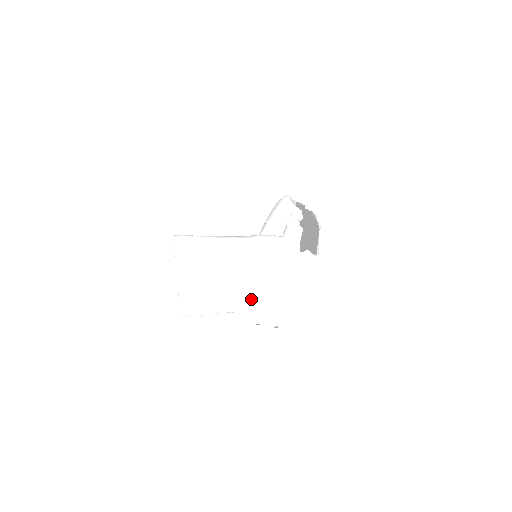
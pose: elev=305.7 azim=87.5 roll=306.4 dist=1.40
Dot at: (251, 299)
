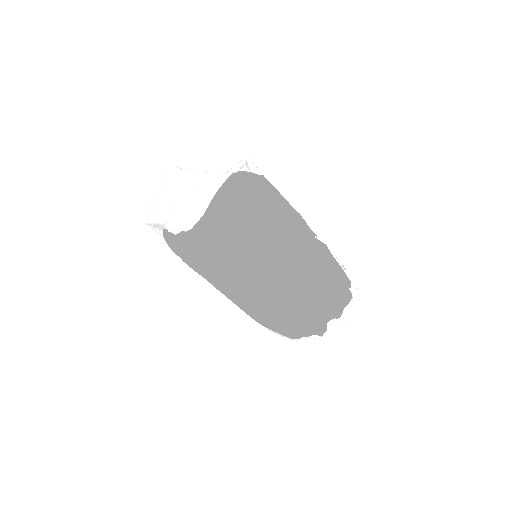
Dot at: (177, 212)
